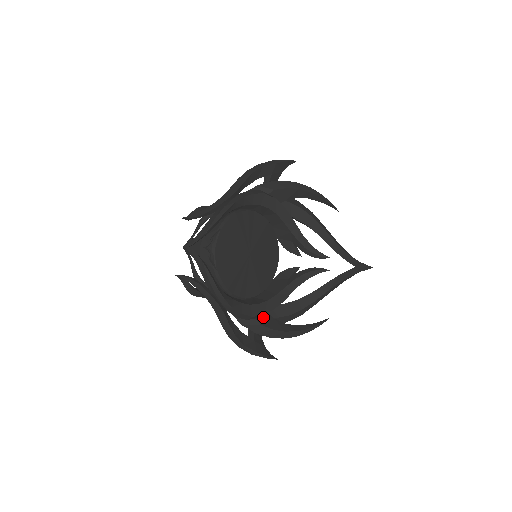
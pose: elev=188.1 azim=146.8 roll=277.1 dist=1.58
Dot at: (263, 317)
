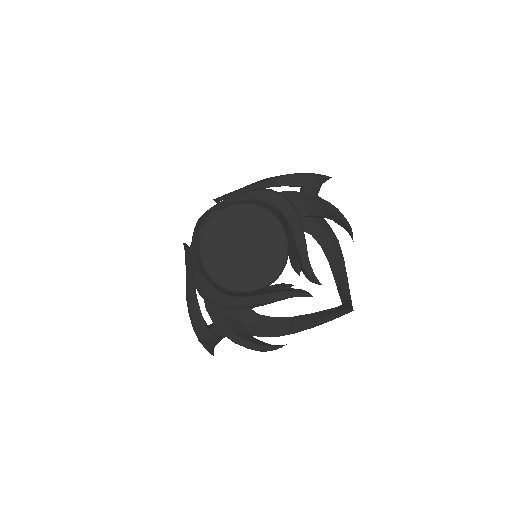
Dot at: (229, 313)
